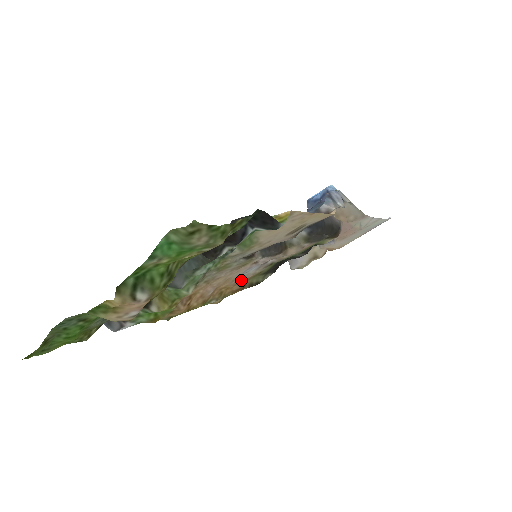
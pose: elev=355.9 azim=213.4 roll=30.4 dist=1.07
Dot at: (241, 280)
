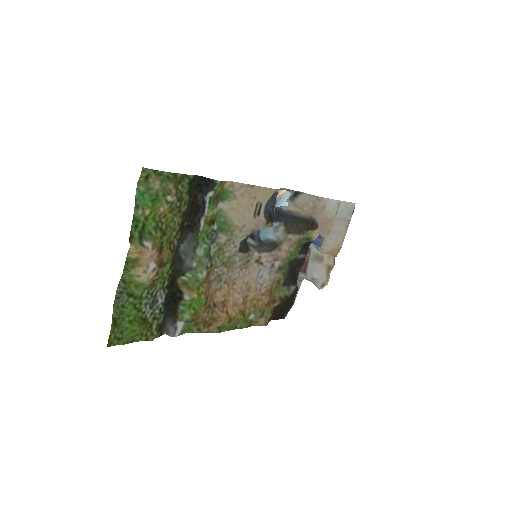
Dot at: (263, 289)
